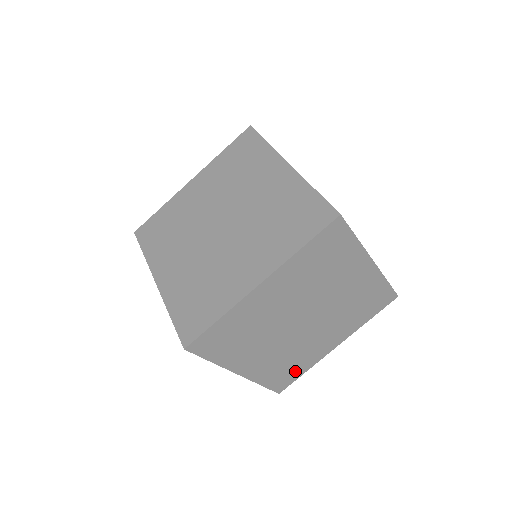
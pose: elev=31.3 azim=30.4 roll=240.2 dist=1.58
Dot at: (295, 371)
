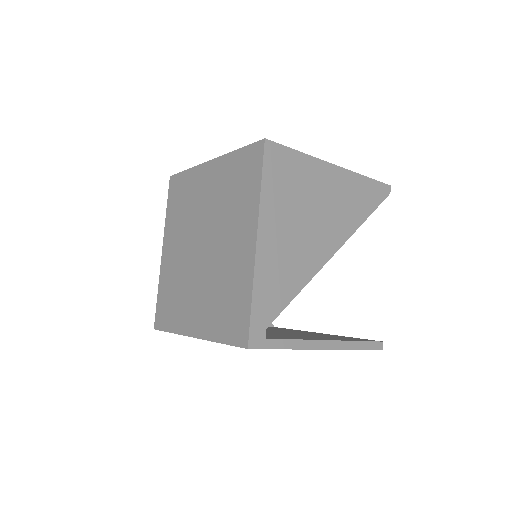
Dot at: occluded
